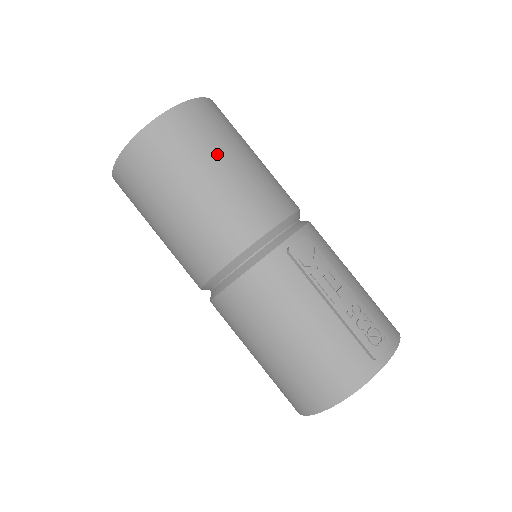
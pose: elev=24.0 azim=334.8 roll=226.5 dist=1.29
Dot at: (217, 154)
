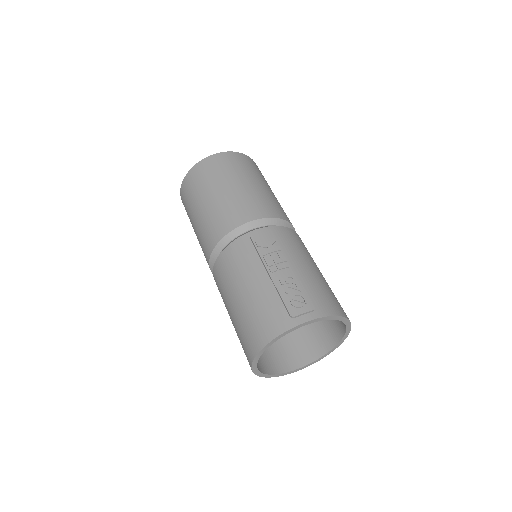
Dot at: (226, 180)
